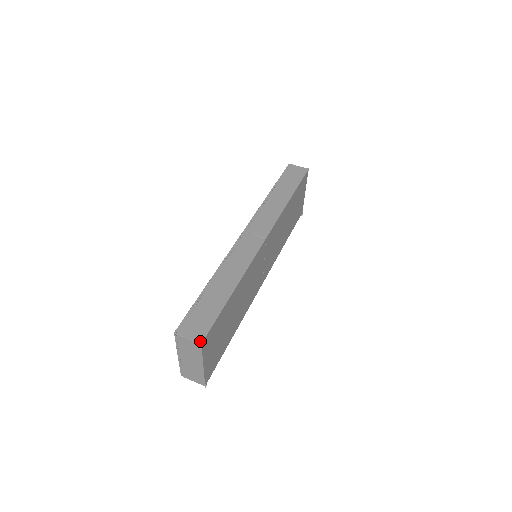
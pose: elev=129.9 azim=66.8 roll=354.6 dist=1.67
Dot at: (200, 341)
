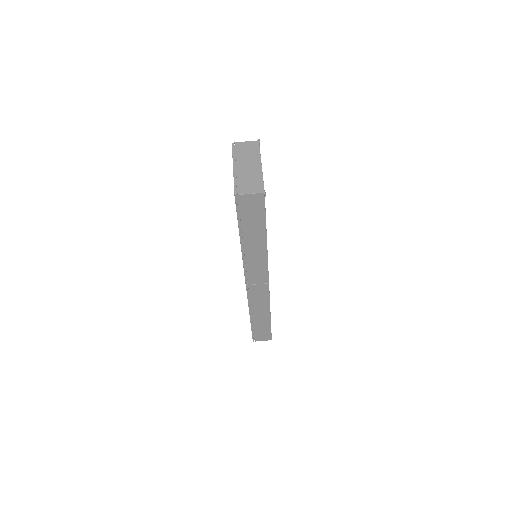
Dot at: occluded
